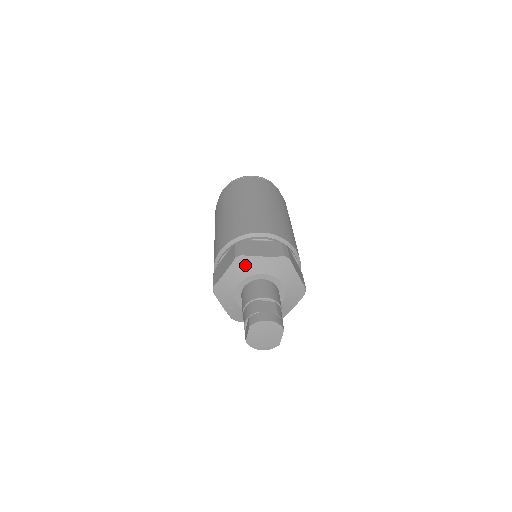
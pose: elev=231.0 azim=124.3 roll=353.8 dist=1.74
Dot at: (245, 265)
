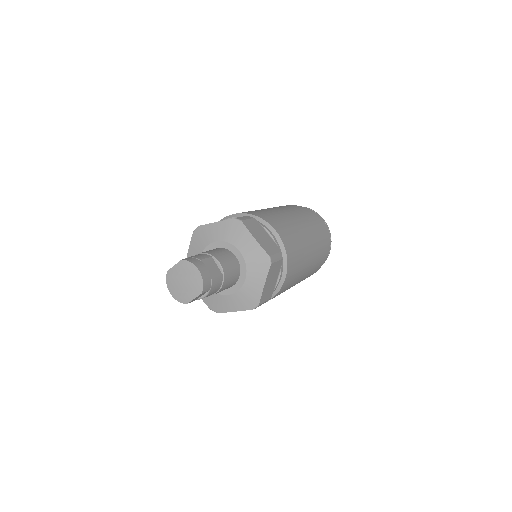
Dot at: (235, 231)
